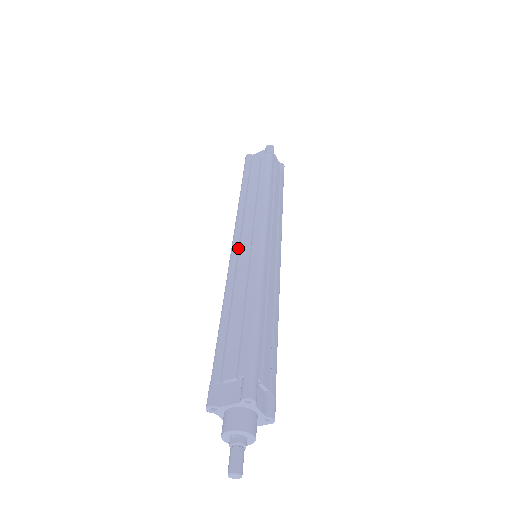
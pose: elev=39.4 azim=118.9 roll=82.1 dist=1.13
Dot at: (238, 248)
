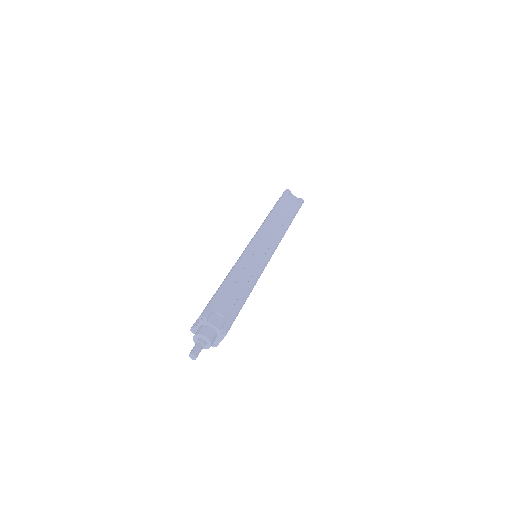
Dot at: occluded
